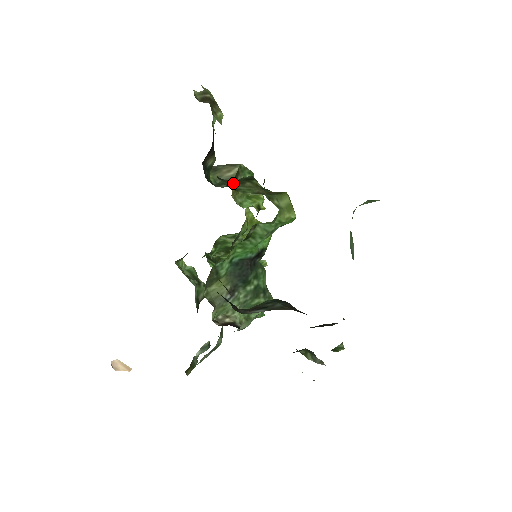
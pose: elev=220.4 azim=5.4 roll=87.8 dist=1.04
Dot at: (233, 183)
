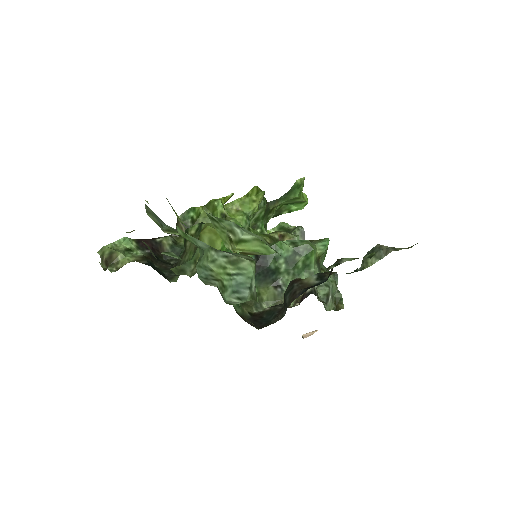
Dot at: (182, 258)
